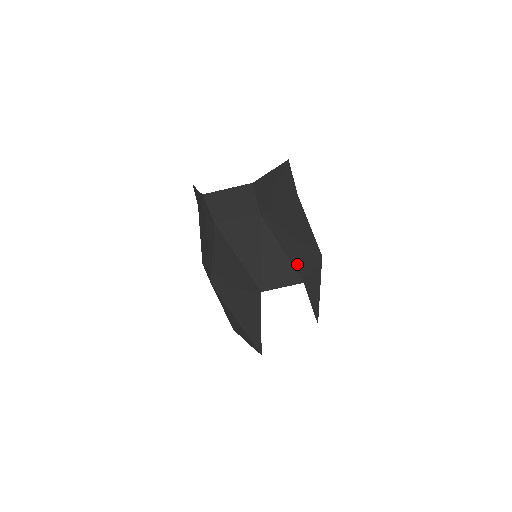
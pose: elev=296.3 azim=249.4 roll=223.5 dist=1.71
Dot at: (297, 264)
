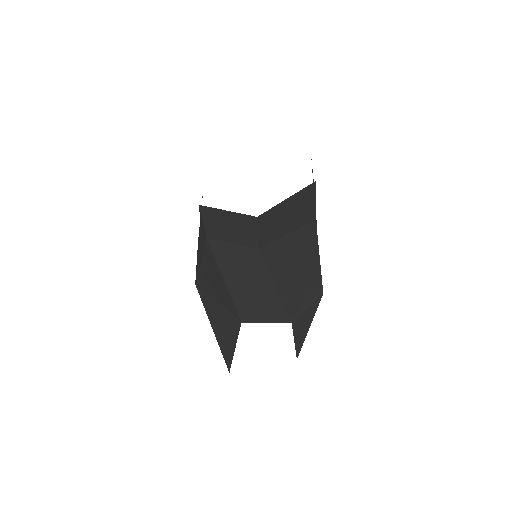
Dot at: (290, 303)
